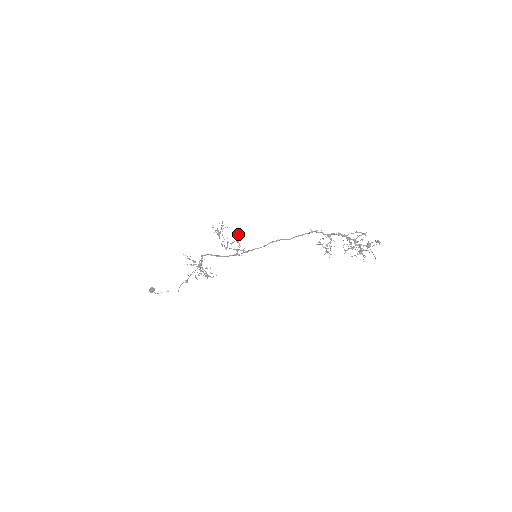
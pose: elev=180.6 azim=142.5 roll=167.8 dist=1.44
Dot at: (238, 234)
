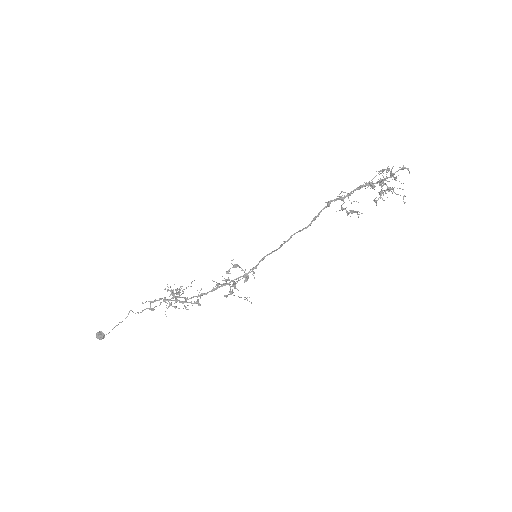
Dot at: (232, 260)
